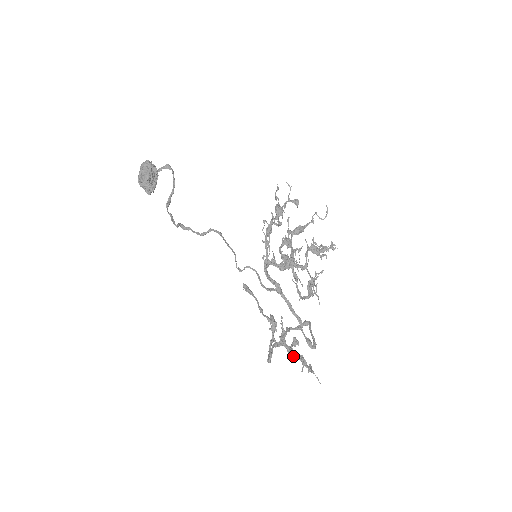
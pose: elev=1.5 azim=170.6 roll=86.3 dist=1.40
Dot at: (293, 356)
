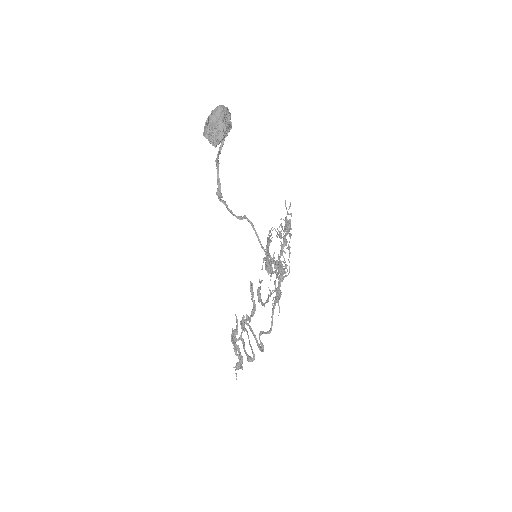
Dot at: (236, 353)
